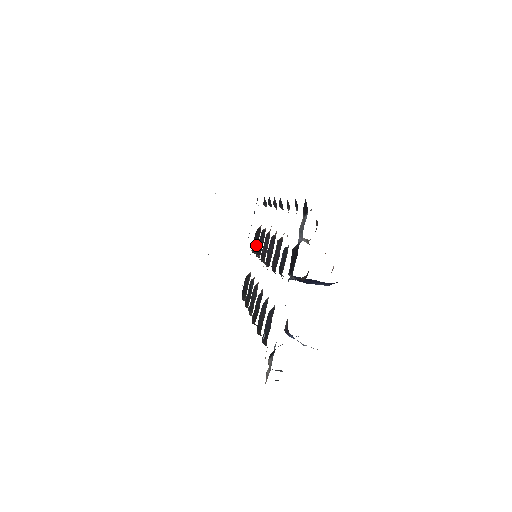
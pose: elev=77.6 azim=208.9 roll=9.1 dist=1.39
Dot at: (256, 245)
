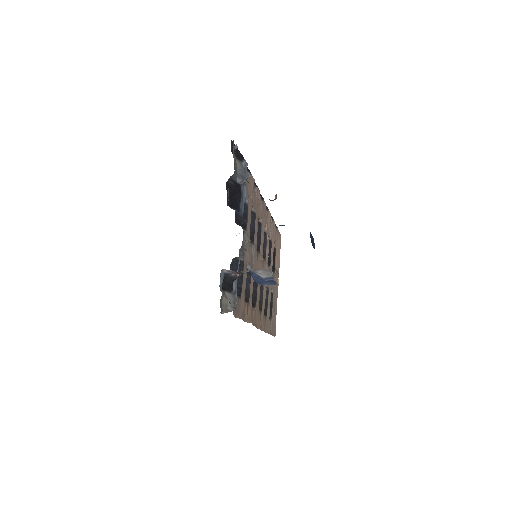
Dot at: (273, 264)
